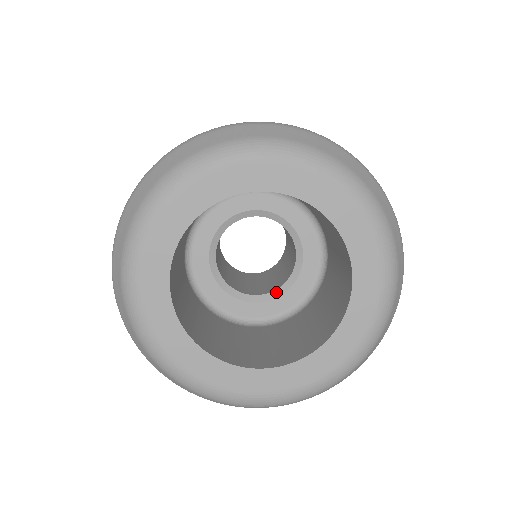
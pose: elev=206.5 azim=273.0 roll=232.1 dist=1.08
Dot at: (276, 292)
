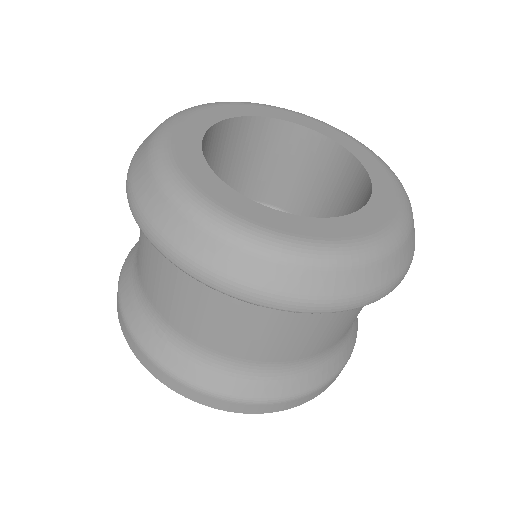
Dot at: occluded
